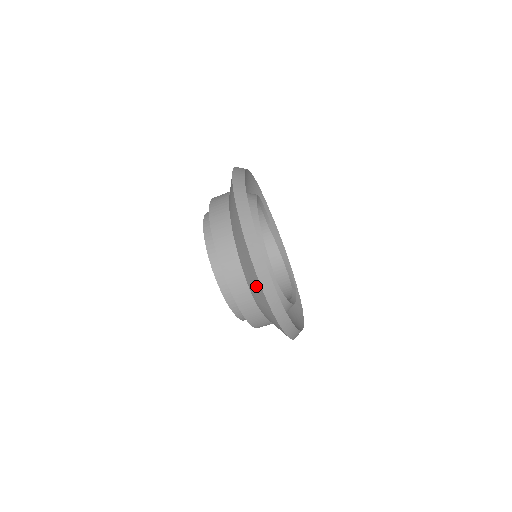
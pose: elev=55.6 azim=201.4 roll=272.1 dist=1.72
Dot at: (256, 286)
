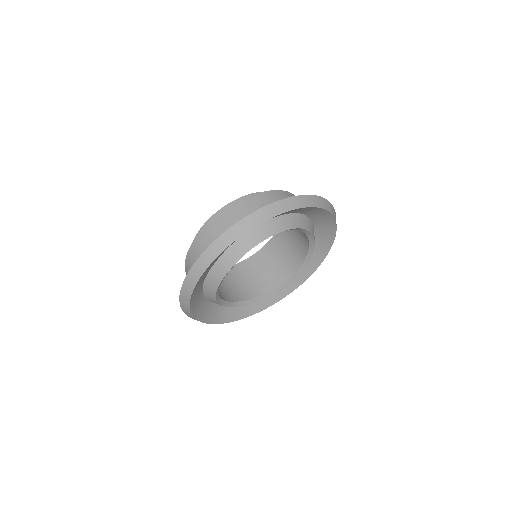
Dot at: occluded
